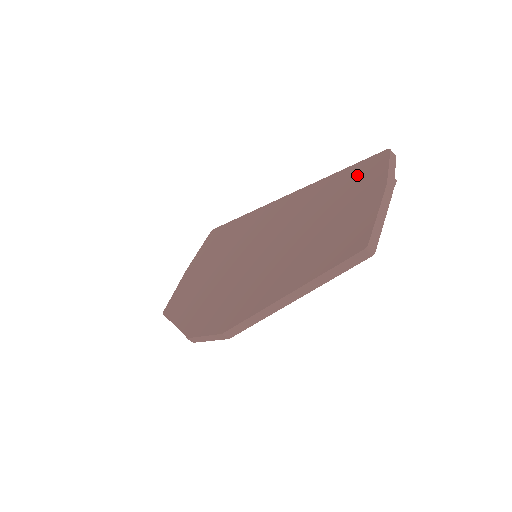
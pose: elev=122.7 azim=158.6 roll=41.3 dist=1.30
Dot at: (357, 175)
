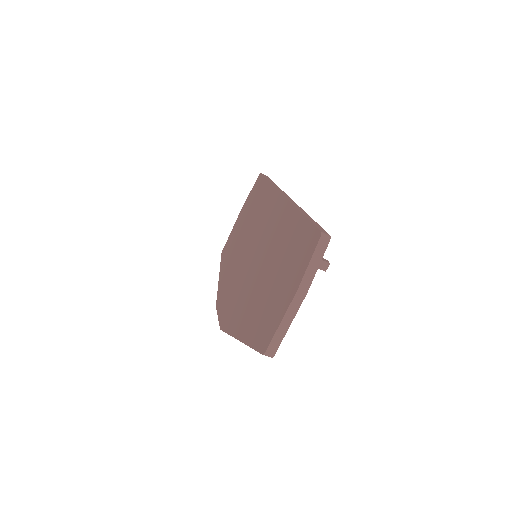
Dot at: (301, 243)
